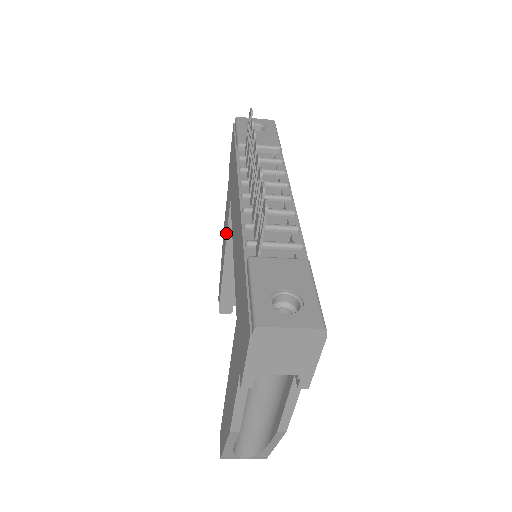
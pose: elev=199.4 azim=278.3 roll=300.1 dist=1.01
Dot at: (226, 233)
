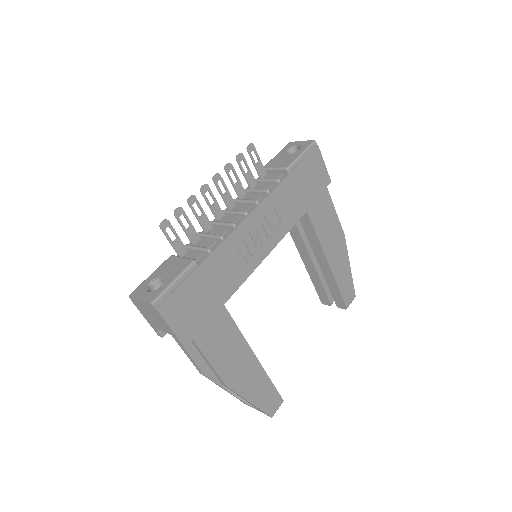
Dot at: (293, 236)
